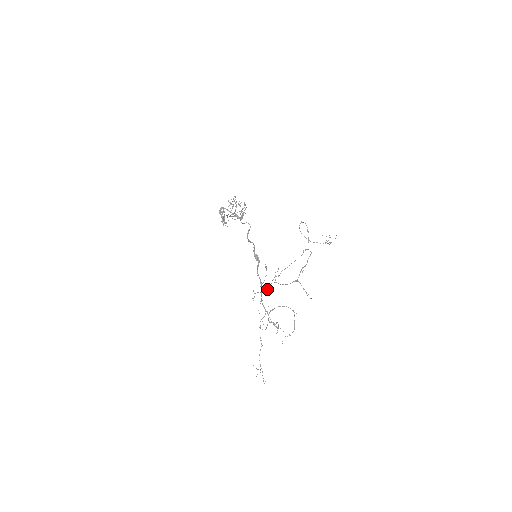
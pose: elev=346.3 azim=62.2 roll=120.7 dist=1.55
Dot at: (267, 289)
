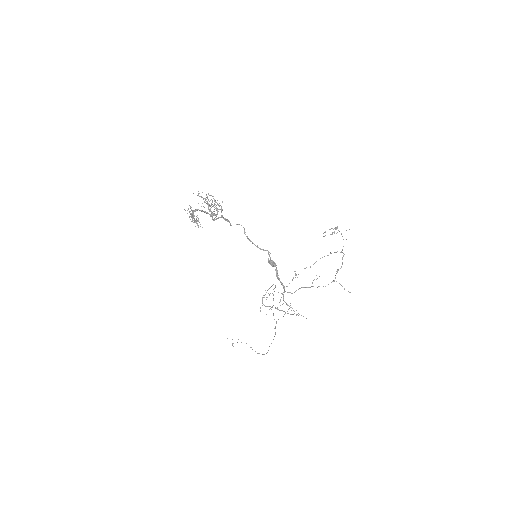
Dot at: occluded
